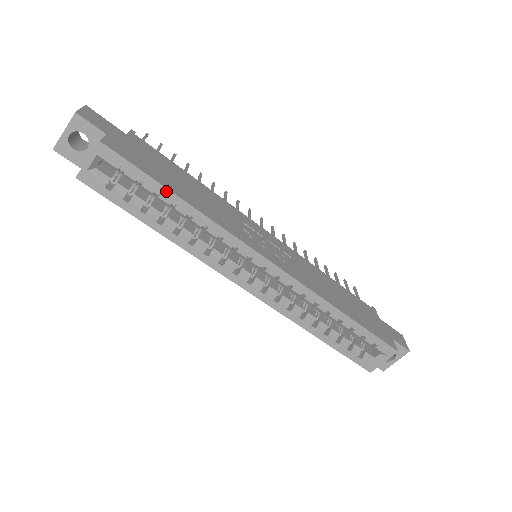
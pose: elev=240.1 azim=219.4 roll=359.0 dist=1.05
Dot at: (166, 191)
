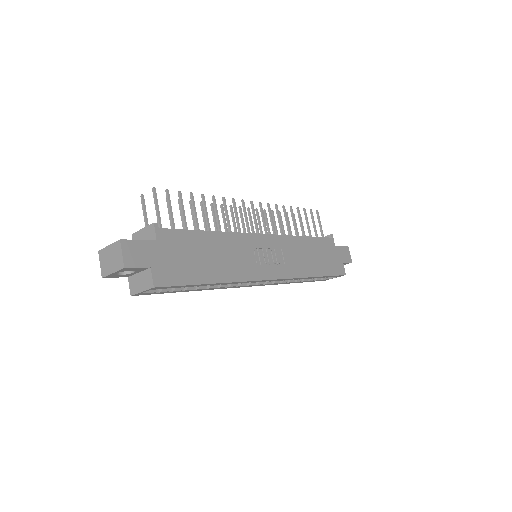
Dot at: (204, 285)
